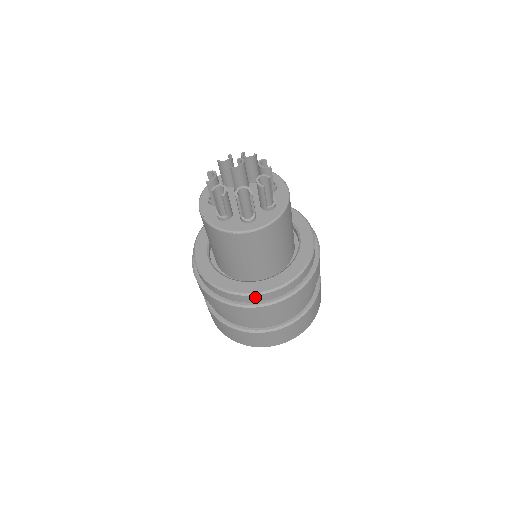
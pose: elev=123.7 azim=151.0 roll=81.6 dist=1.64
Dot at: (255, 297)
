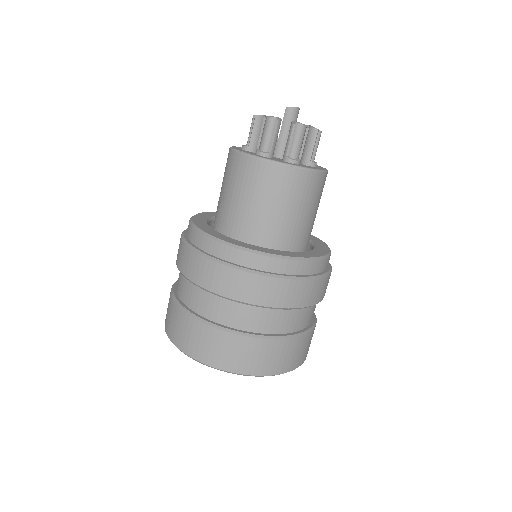
Dot at: (274, 261)
